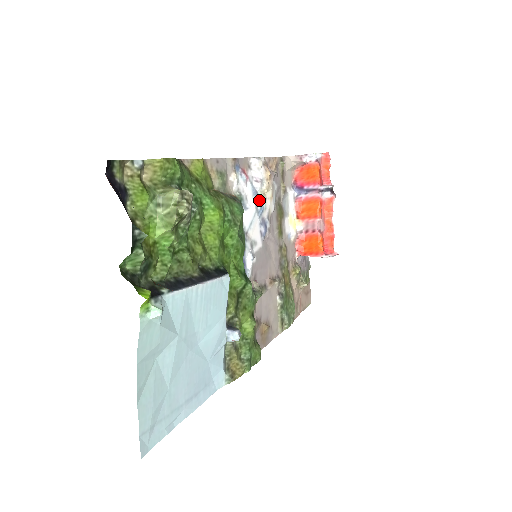
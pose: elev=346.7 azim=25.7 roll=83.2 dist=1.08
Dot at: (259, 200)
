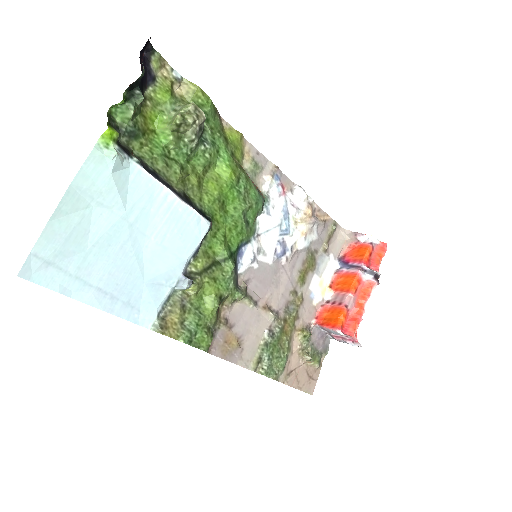
Dot at: (288, 222)
